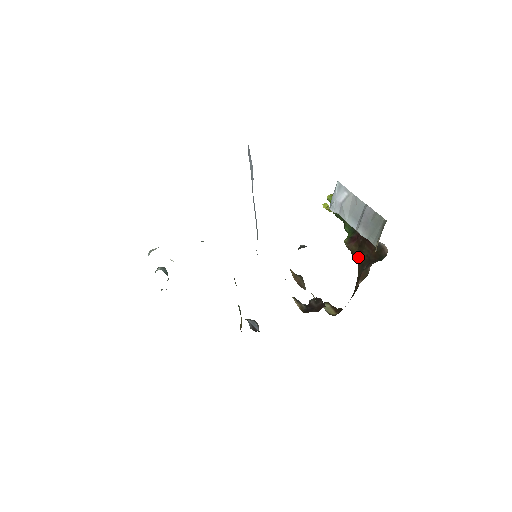
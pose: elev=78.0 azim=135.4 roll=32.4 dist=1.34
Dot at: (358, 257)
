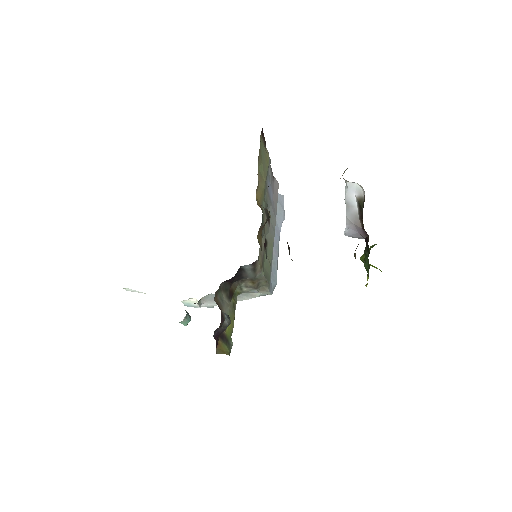
Dot at: occluded
